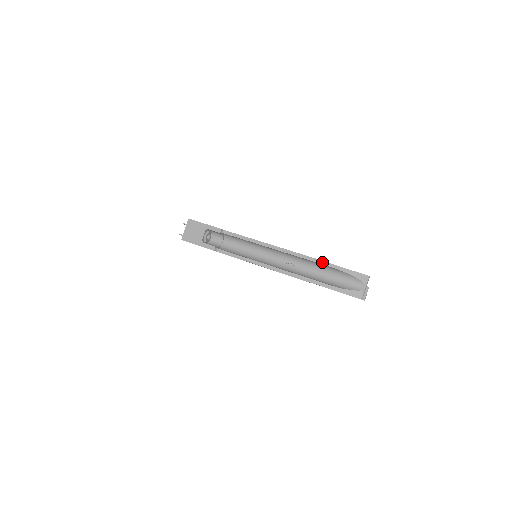
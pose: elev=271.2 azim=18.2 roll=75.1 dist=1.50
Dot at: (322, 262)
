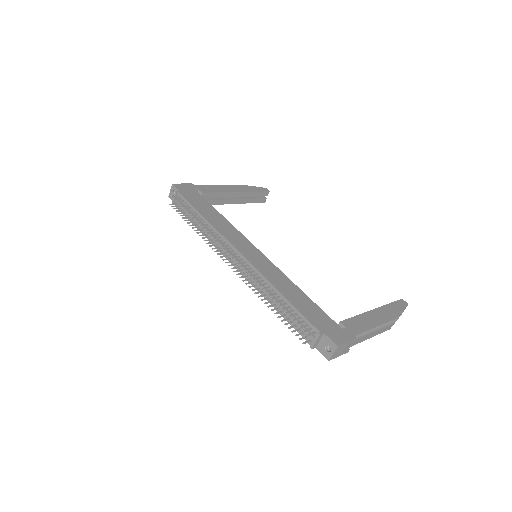
Dot at: occluded
